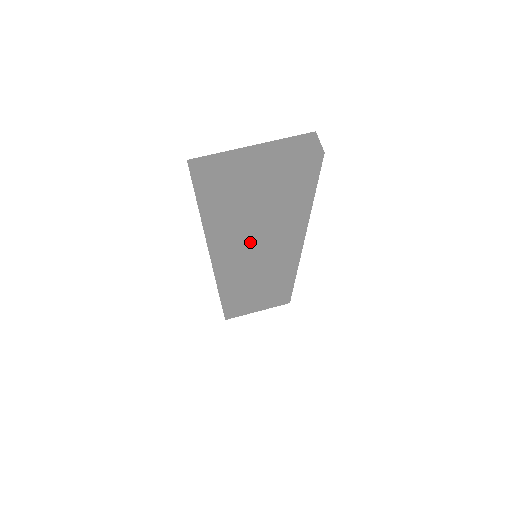
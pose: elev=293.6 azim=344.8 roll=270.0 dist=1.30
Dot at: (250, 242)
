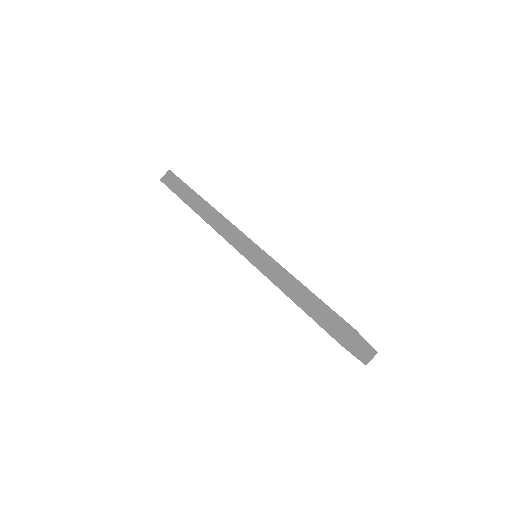
Dot at: occluded
